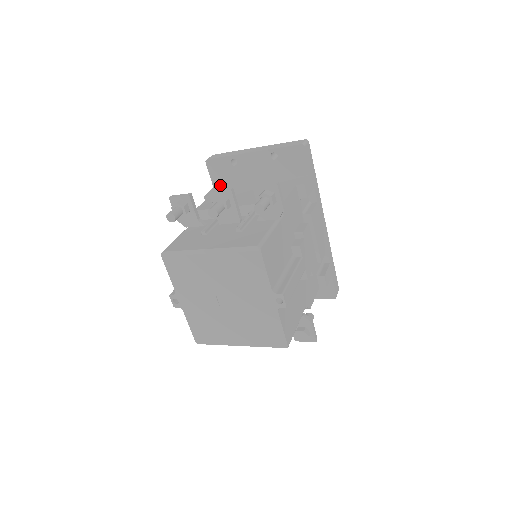
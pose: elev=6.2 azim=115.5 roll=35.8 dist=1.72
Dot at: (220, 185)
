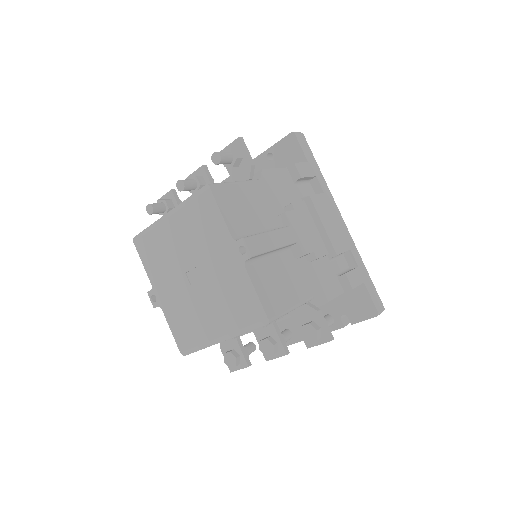
Dot at: occluded
